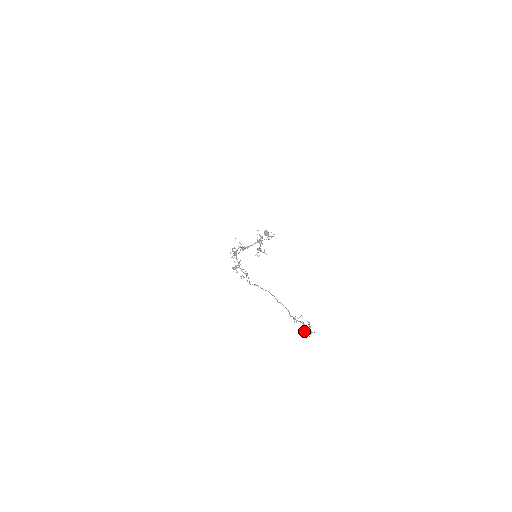
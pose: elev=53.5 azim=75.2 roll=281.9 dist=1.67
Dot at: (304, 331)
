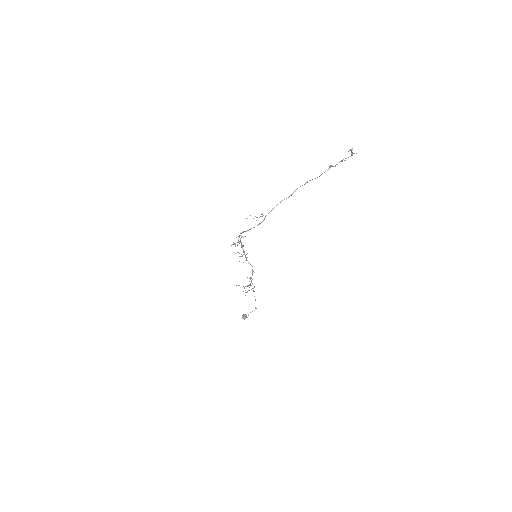
Dot at: occluded
